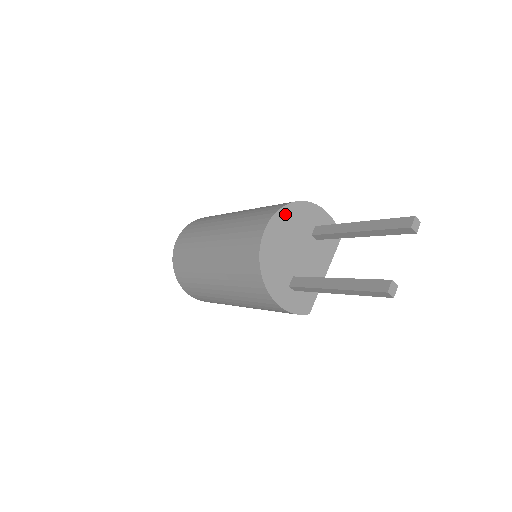
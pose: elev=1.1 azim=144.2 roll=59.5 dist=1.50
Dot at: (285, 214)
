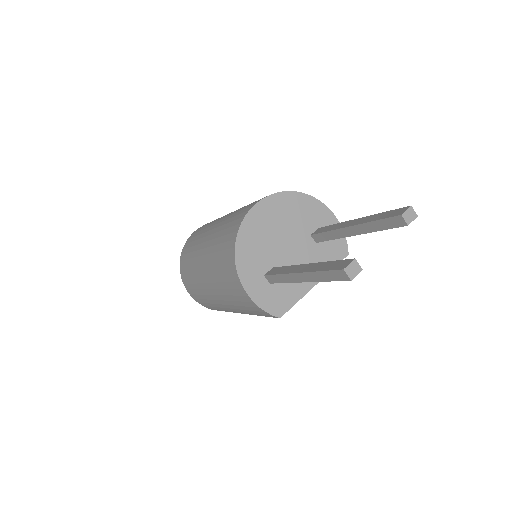
Dot at: (285, 200)
